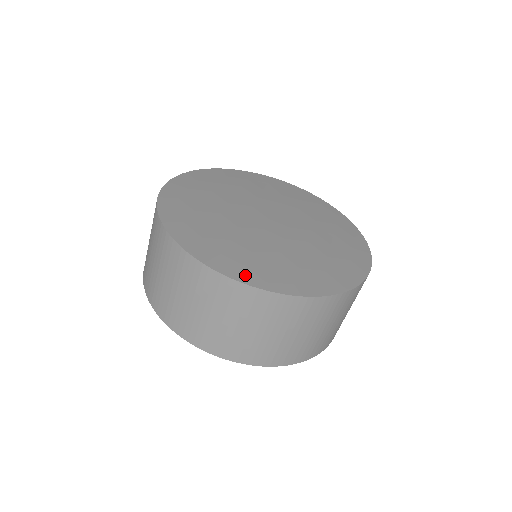
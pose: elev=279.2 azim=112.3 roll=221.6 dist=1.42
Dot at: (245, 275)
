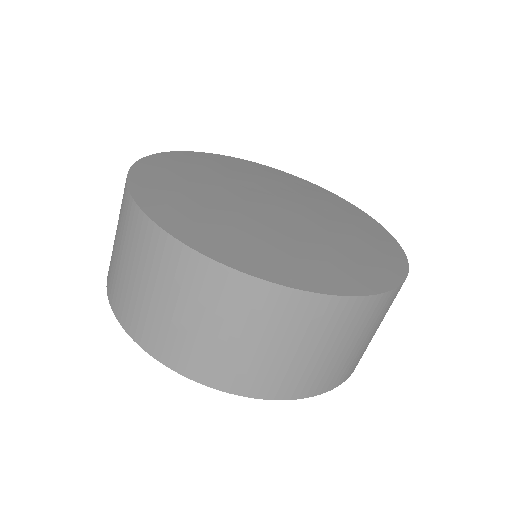
Dot at: (261, 269)
